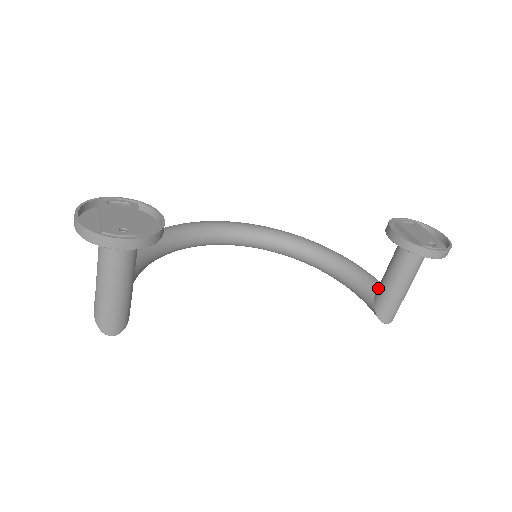
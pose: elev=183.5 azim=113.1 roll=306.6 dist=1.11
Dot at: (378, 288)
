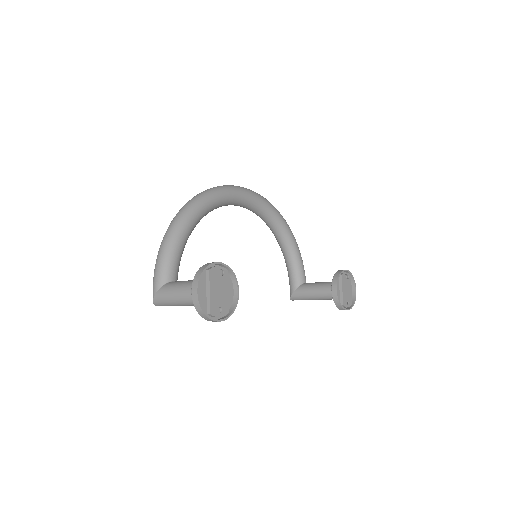
Dot at: (303, 287)
